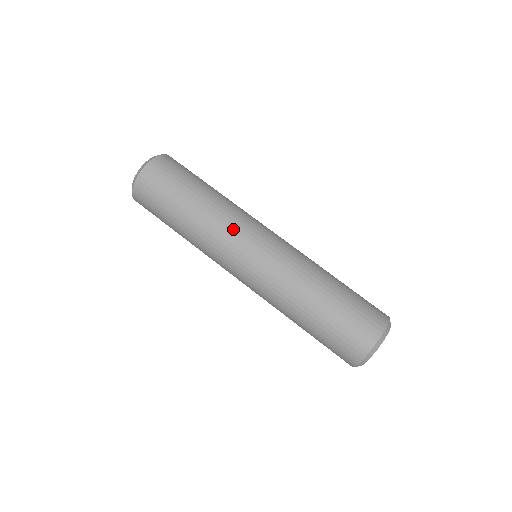
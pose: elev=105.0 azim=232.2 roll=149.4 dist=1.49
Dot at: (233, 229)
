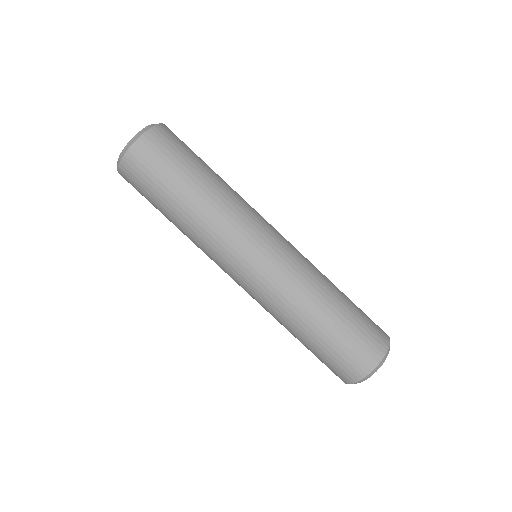
Dot at: (221, 247)
